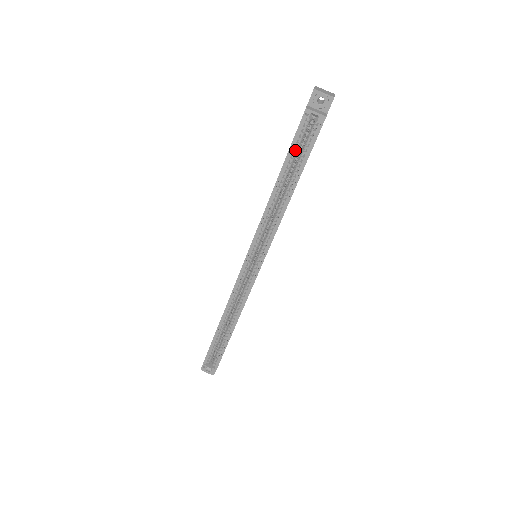
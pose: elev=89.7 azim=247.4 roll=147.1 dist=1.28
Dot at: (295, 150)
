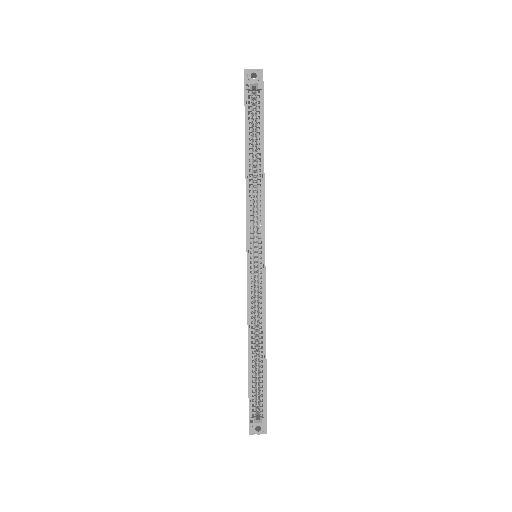
Dot at: (250, 122)
